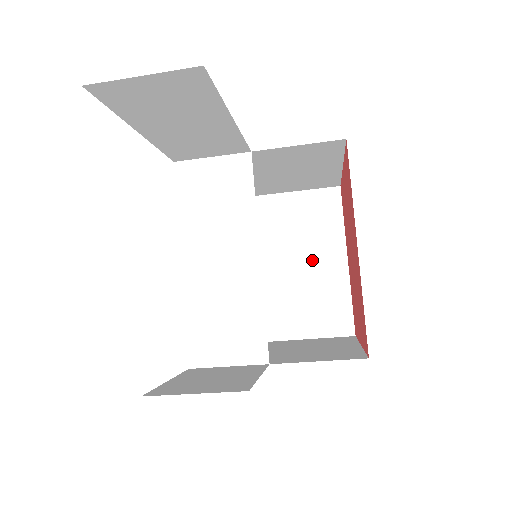
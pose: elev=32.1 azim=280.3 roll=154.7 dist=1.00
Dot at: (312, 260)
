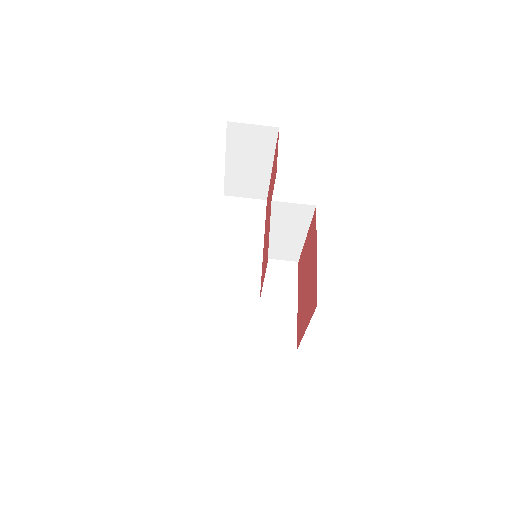
Dot at: (275, 299)
